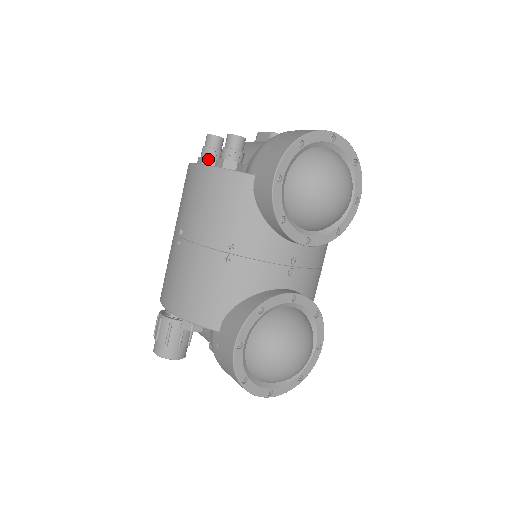
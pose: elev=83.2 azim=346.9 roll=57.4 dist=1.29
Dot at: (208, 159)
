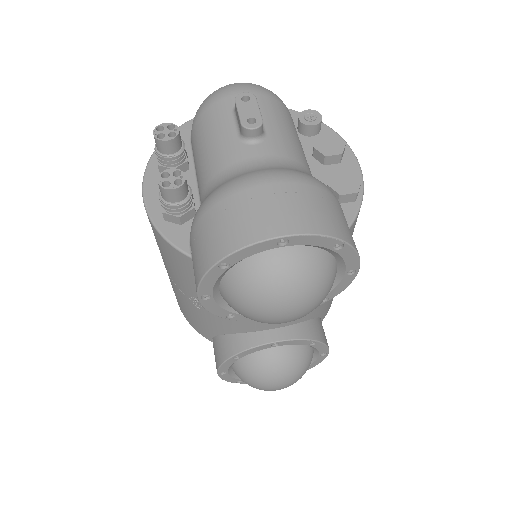
Dot at: (163, 167)
